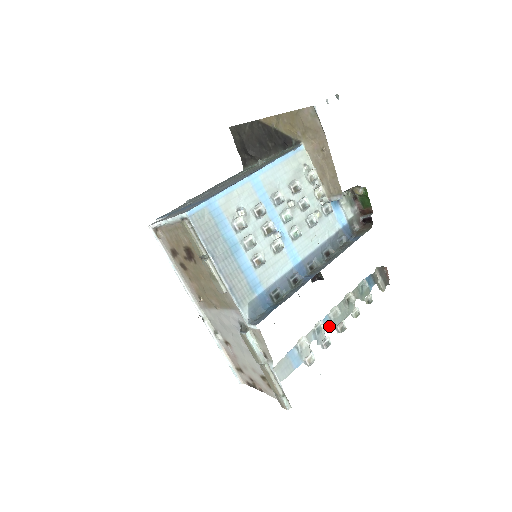
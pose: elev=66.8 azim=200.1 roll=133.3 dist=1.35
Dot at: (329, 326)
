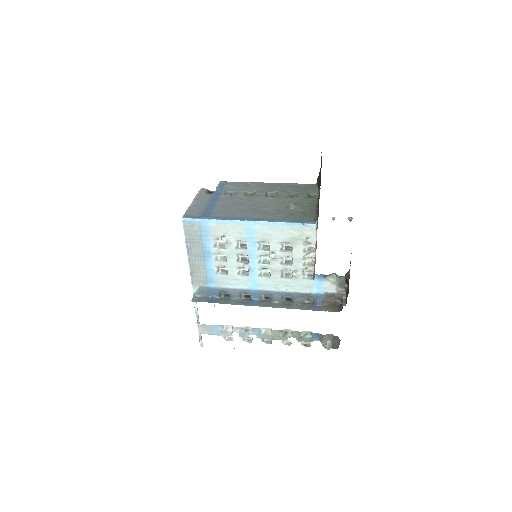
Dot at: (256, 334)
